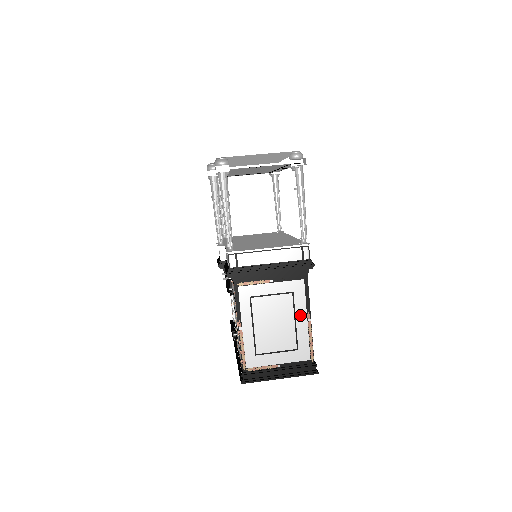
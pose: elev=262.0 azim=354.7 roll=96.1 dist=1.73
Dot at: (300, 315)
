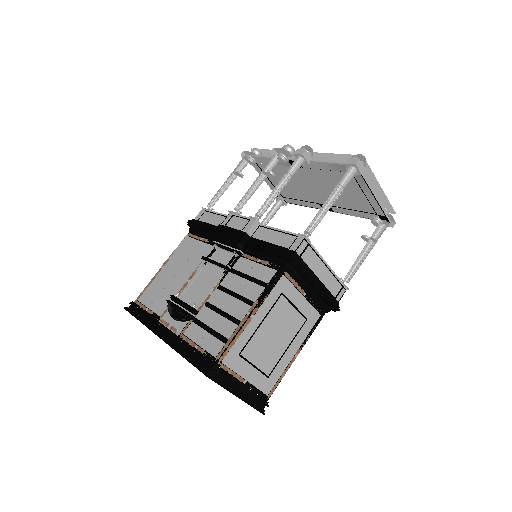
Dot at: (295, 345)
